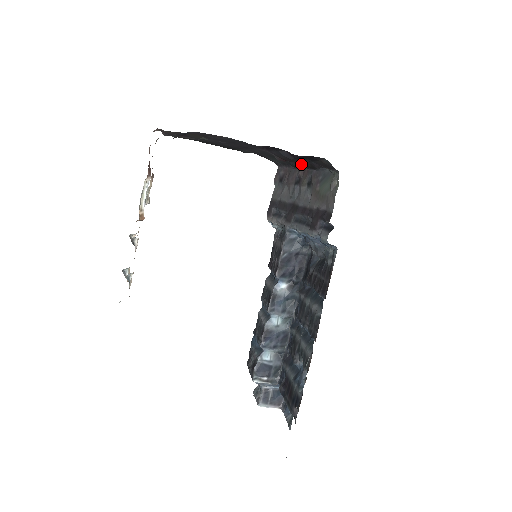
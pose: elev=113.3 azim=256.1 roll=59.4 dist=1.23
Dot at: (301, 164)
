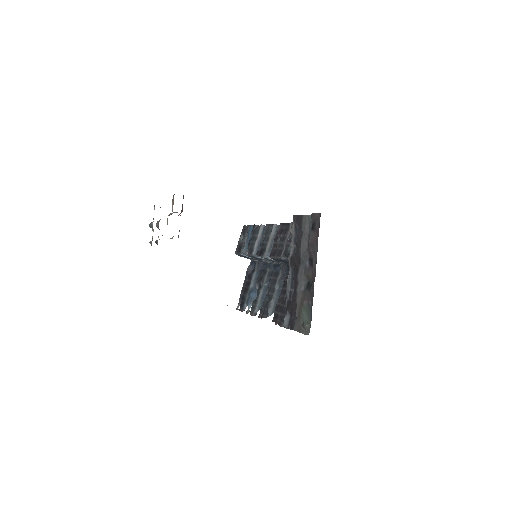
Dot at: occluded
